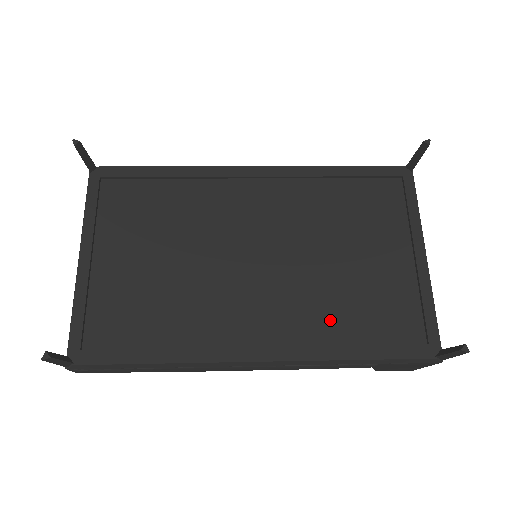
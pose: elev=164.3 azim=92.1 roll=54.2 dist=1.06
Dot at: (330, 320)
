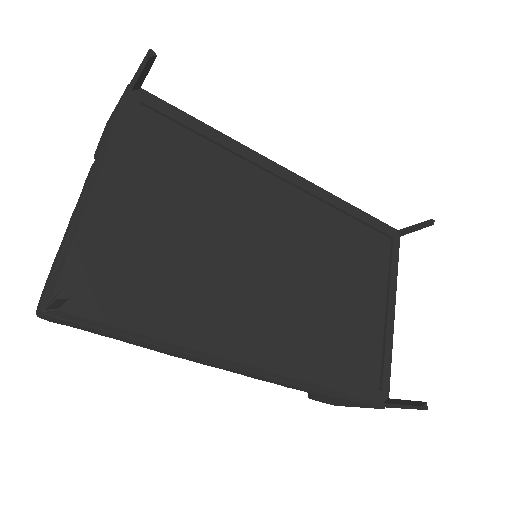
Dot at: (317, 345)
